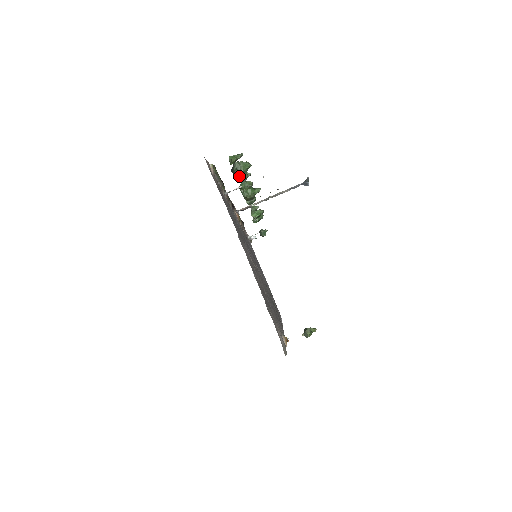
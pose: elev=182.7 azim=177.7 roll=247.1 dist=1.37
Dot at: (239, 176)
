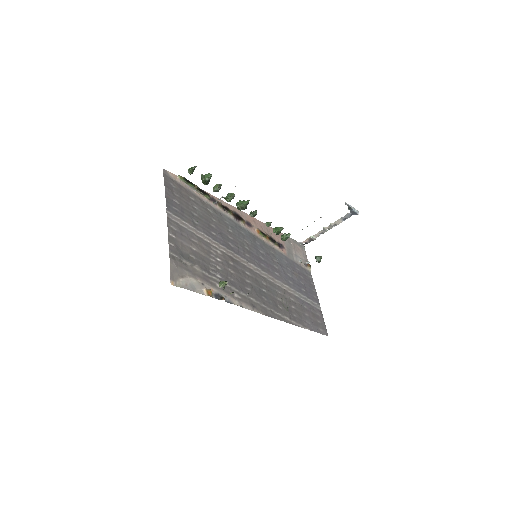
Dot at: (214, 187)
